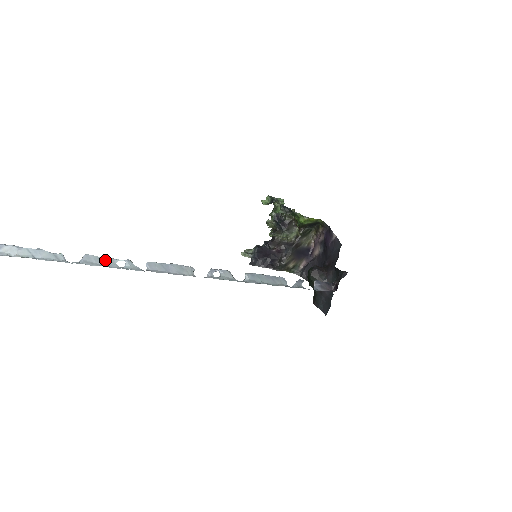
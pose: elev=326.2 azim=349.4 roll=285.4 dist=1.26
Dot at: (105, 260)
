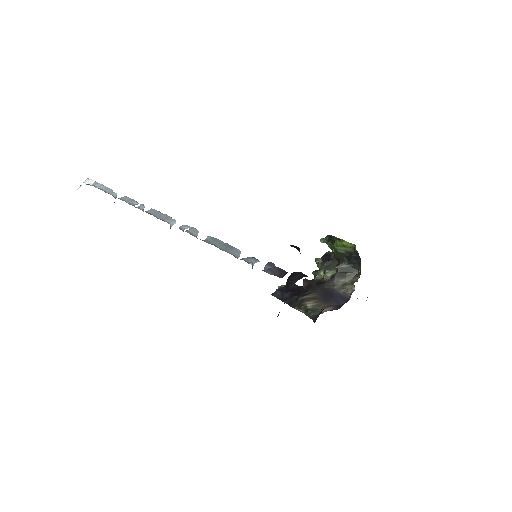
Dot at: (131, 201)
